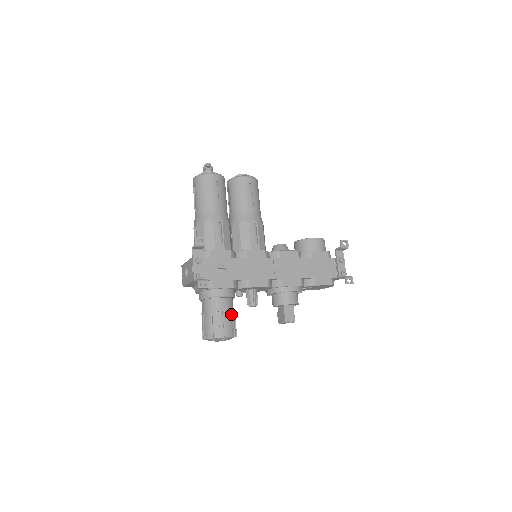
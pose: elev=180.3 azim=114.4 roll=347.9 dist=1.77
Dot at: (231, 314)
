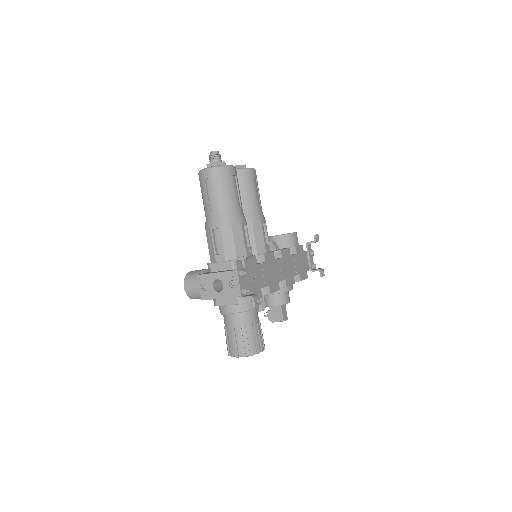
Dot at: (259, 325)
